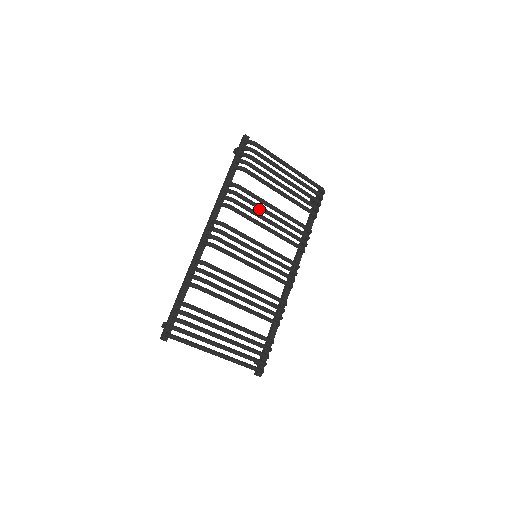
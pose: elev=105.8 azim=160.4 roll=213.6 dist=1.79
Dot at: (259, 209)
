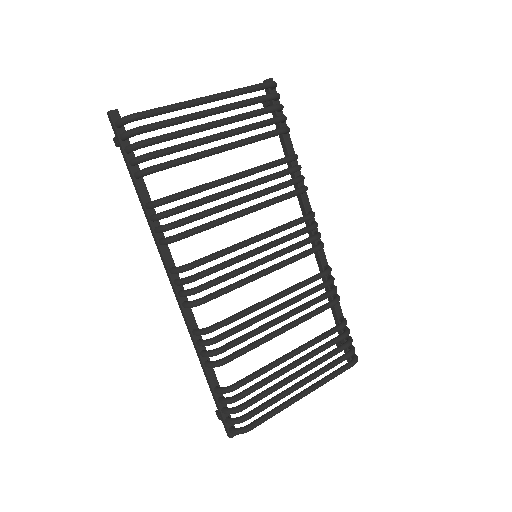
Dot at: occluded
